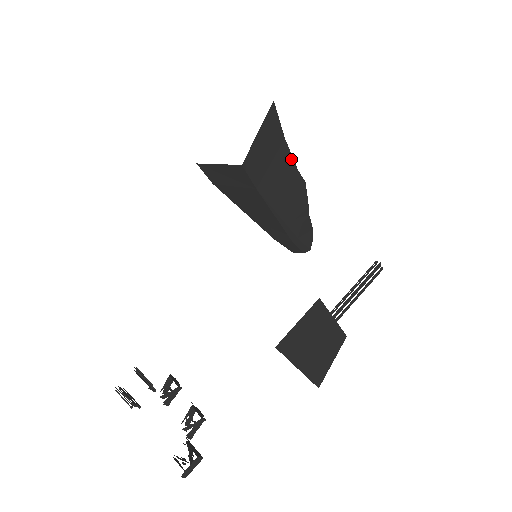
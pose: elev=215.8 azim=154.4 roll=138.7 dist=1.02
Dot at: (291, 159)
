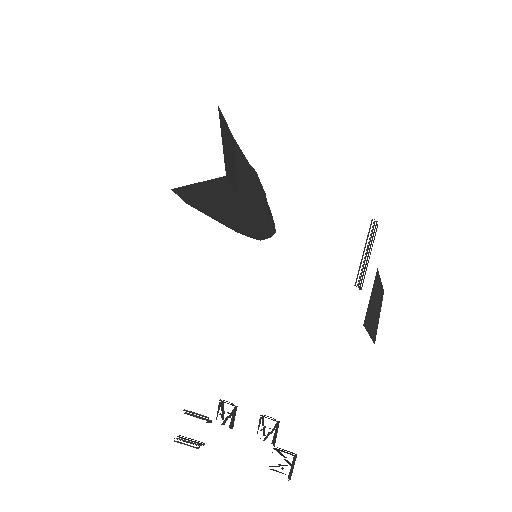
Dot at: (242, 155)
